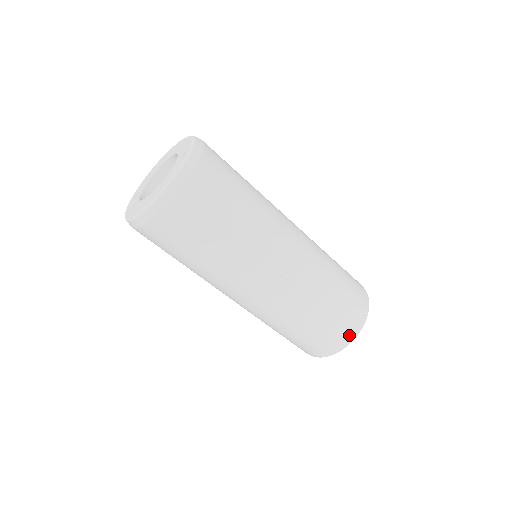
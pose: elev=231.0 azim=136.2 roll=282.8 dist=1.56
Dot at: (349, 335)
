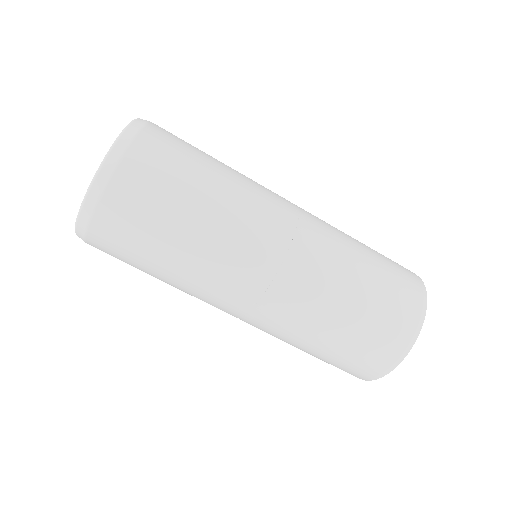
Dot at: (399, 347)
